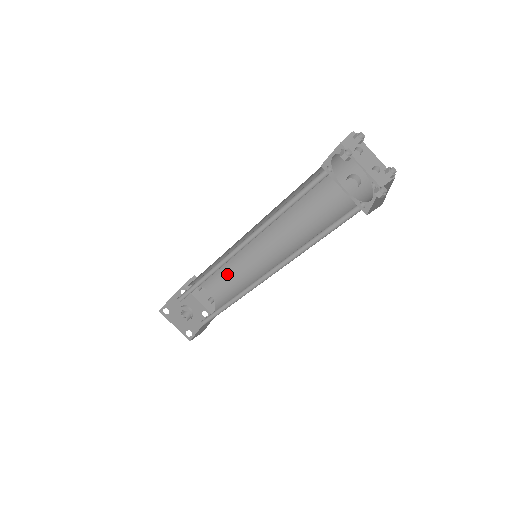
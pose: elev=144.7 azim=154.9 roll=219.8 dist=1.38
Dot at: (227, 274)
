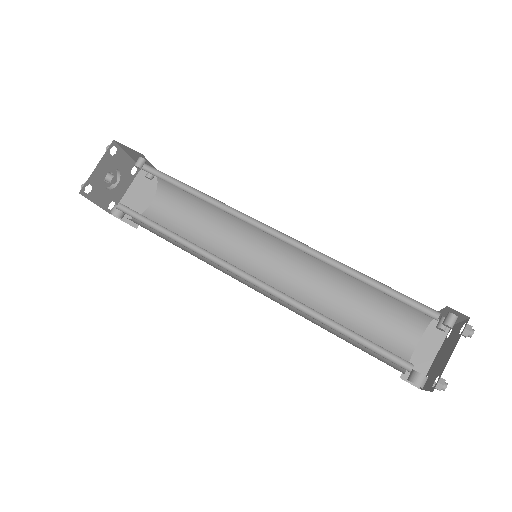
Dot at: occluded
